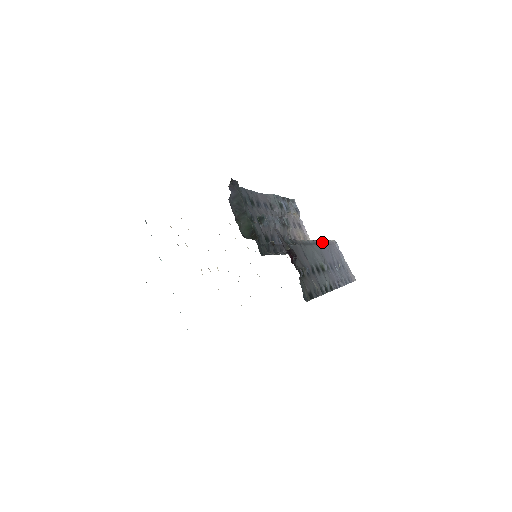
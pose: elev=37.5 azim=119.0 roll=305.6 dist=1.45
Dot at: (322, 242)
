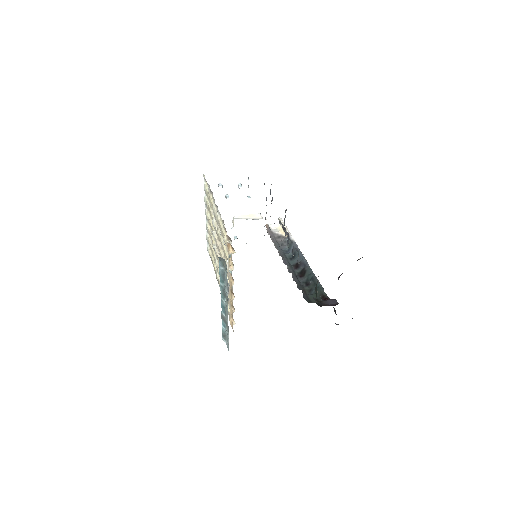
Dot at: occluded
